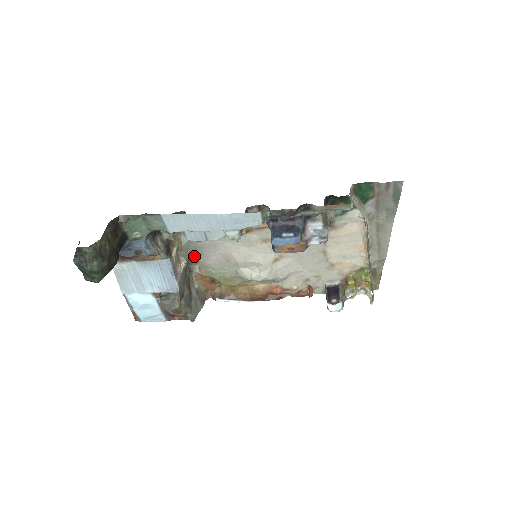
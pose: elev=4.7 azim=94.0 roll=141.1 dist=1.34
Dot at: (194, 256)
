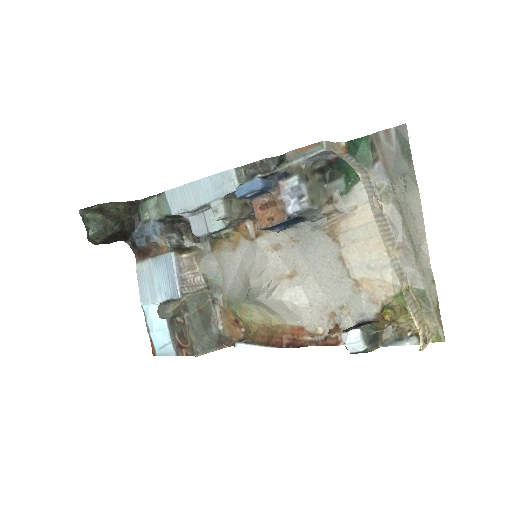
Dot at: (215, 278)
